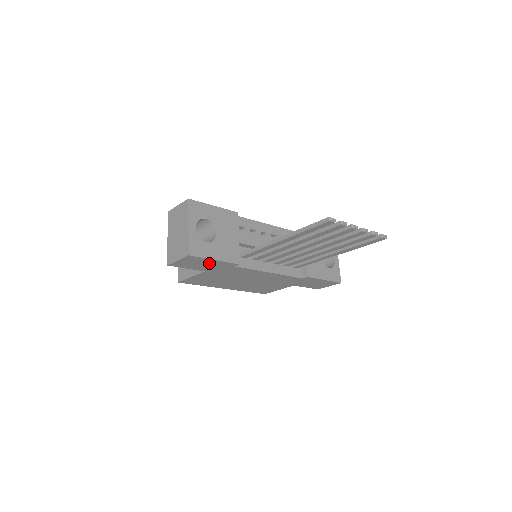
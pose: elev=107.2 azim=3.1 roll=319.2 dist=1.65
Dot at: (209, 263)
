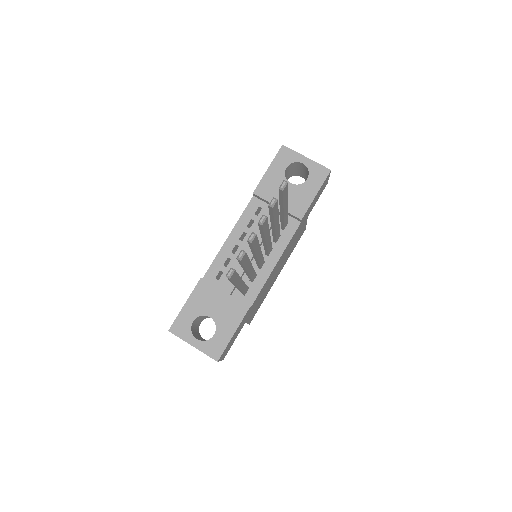
Dot at: (236, 333)
